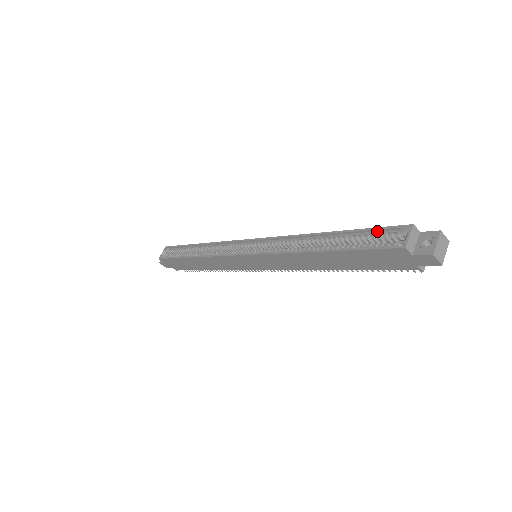
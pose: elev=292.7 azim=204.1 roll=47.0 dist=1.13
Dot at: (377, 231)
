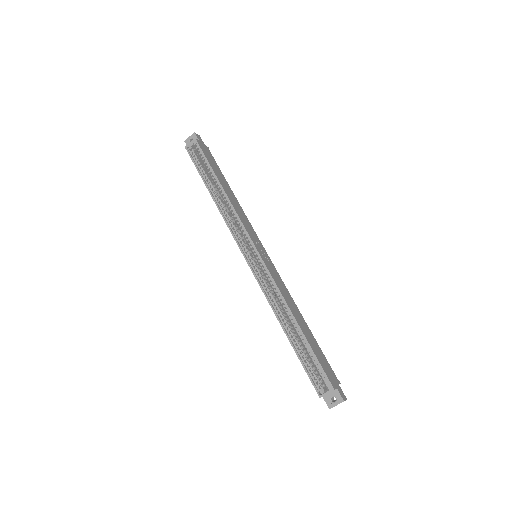
Dot at: (319, 365)
